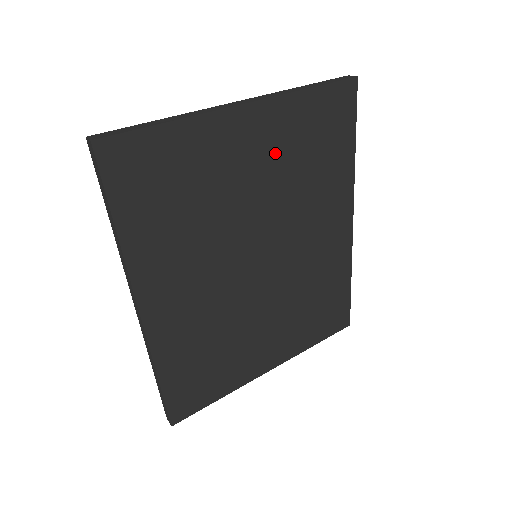
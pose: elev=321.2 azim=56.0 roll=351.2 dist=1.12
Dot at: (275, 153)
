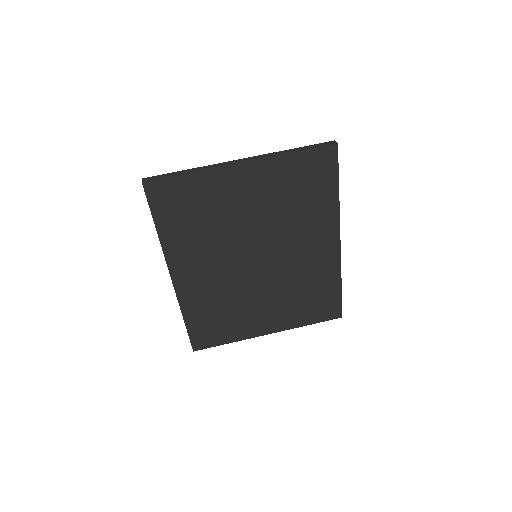
Dot at: (267, 193)
